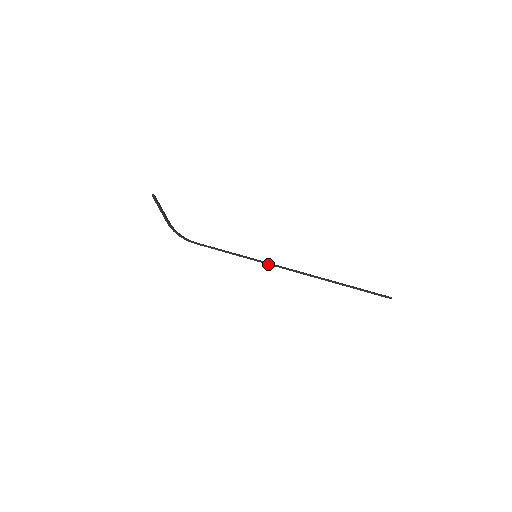
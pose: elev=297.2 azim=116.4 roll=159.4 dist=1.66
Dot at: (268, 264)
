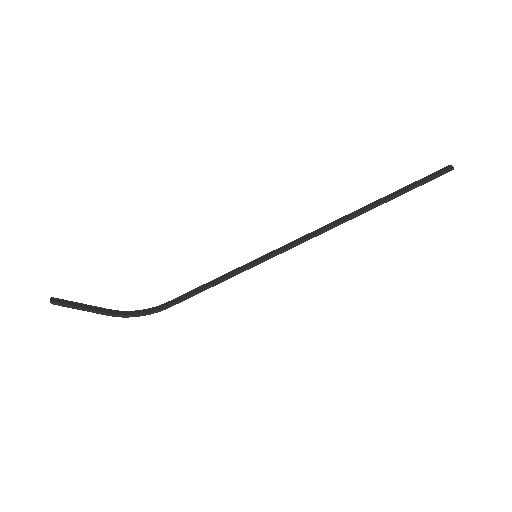
Dot at: occluded
